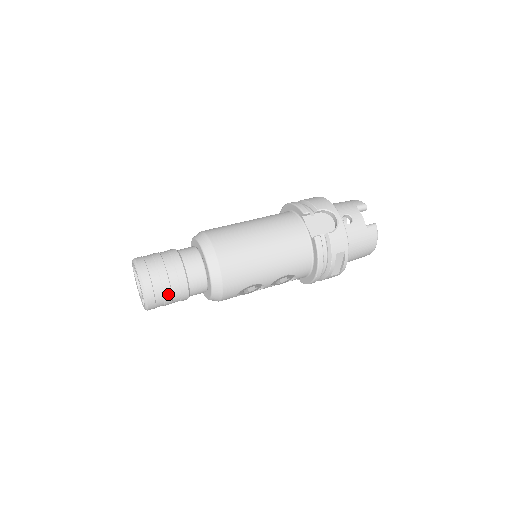
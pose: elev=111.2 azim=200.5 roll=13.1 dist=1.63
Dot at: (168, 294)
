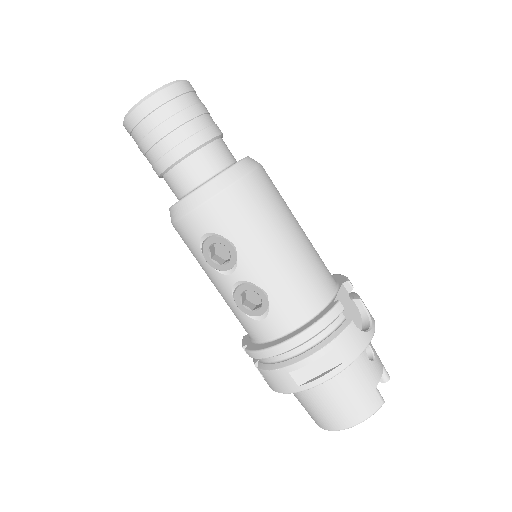
Dot at: (170, 126)
